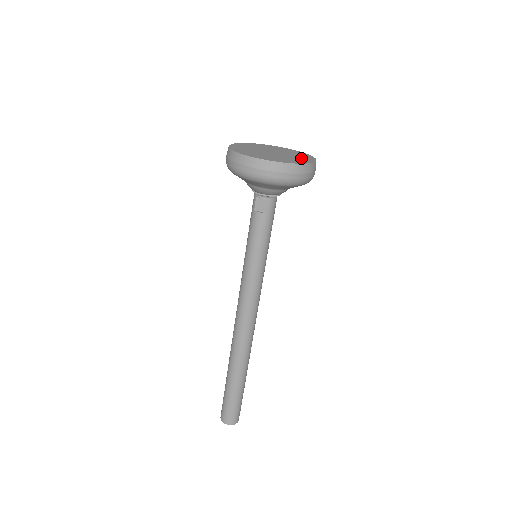
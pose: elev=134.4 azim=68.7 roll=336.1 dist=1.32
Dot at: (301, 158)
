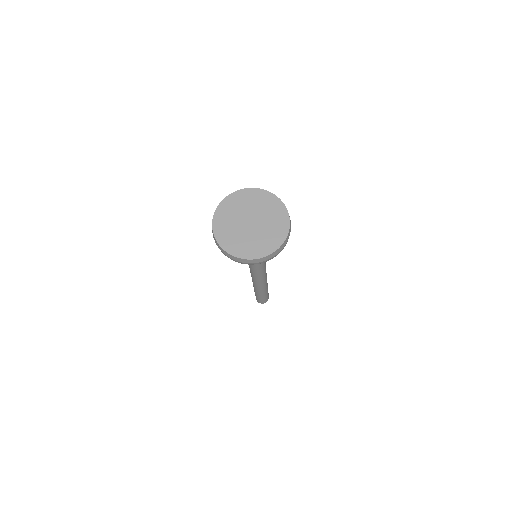
Dot at: (277, 223)
